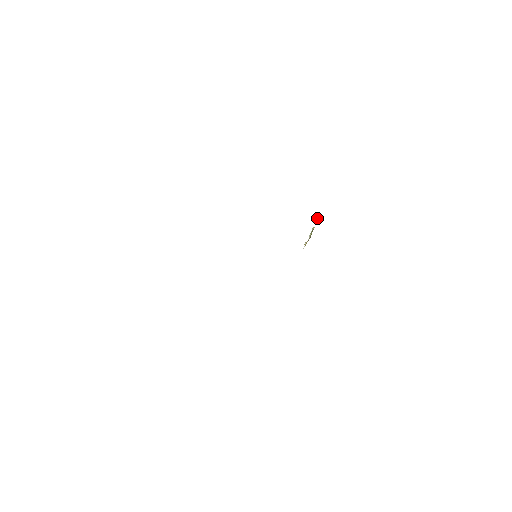
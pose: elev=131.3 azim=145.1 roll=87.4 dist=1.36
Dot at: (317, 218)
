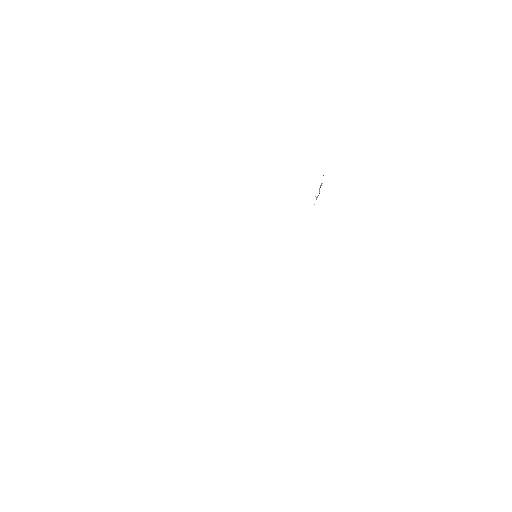
Dot at: (323, 175)
